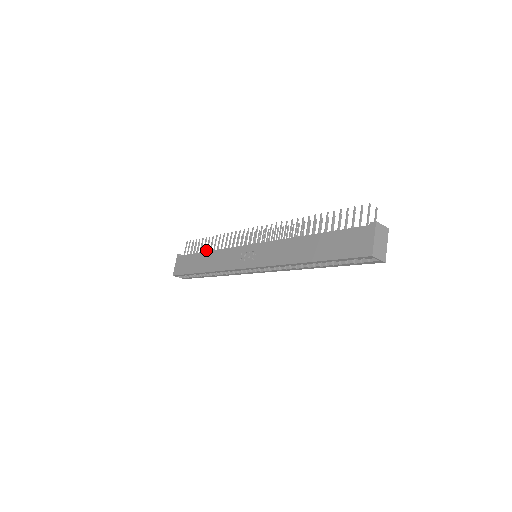
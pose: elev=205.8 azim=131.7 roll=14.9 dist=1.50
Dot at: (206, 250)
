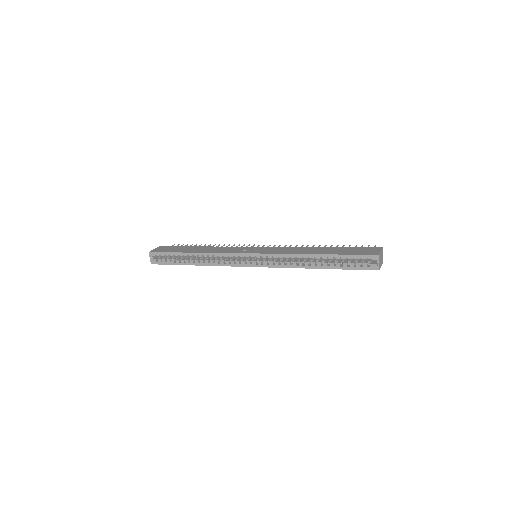
Dot at: occluded
